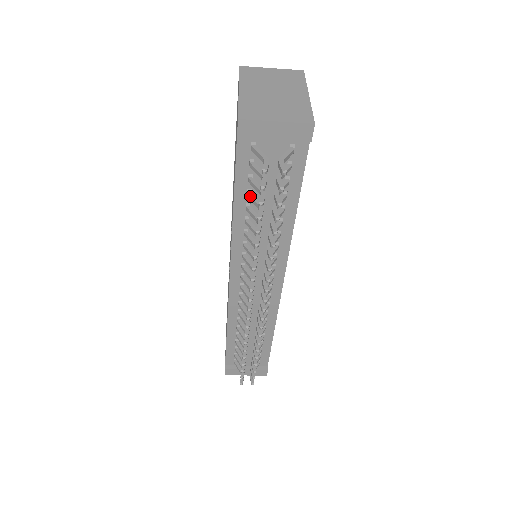
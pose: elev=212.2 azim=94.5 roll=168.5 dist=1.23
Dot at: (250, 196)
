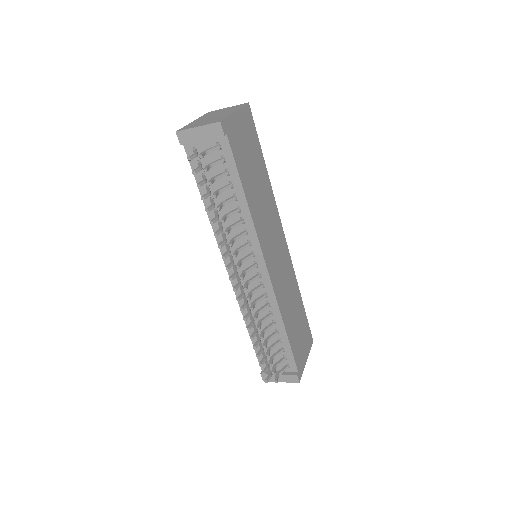
Dot at: (206, 189)
